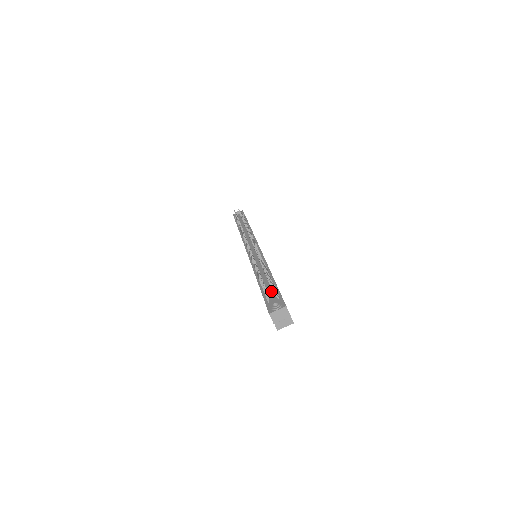
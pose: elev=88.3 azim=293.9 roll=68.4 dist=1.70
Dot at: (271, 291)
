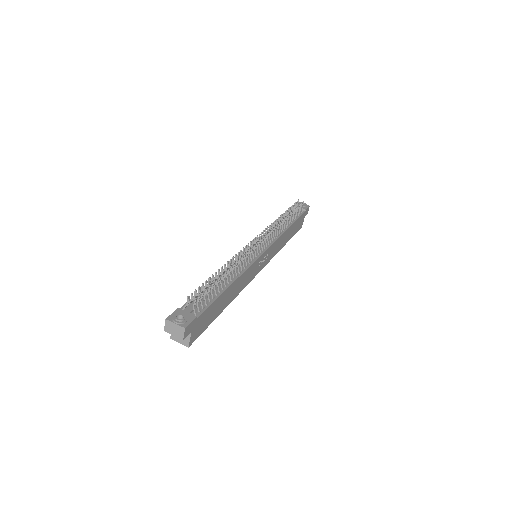
Dot at: (201, 301)
